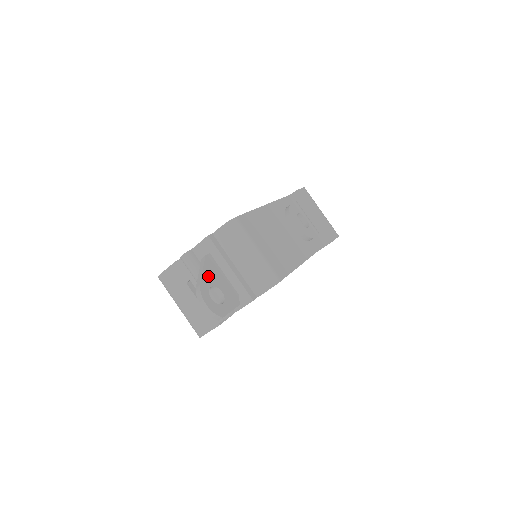
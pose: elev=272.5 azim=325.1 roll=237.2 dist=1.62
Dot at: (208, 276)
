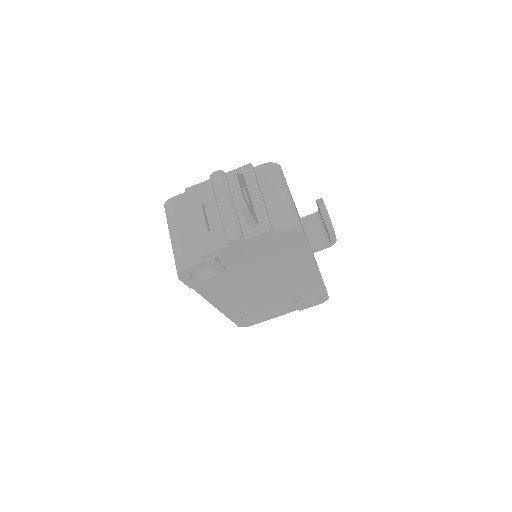
Dot at: (242, 181)
